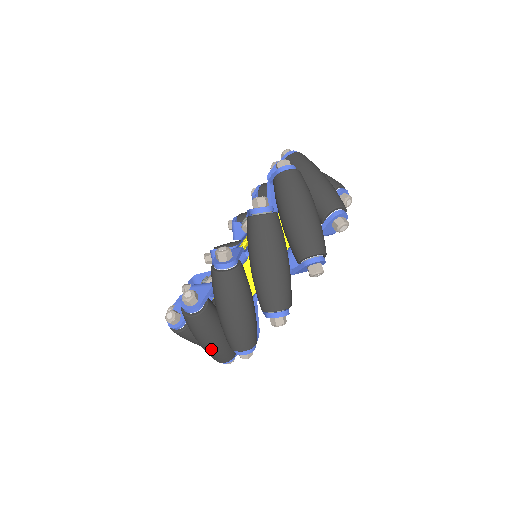
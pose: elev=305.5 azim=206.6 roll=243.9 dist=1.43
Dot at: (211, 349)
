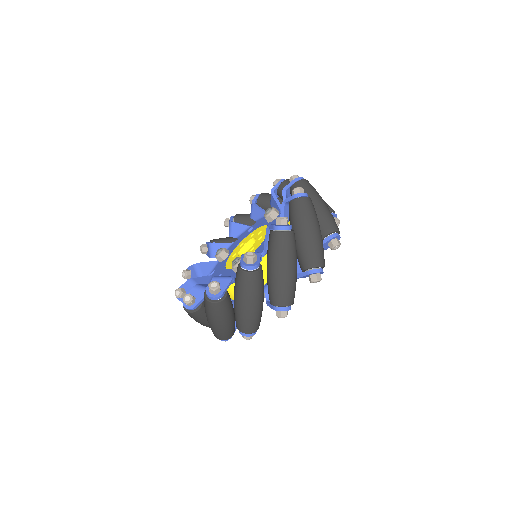
Dot at: (292, 277)
